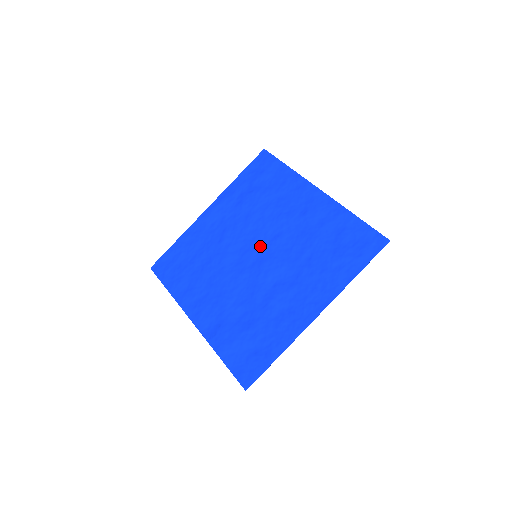
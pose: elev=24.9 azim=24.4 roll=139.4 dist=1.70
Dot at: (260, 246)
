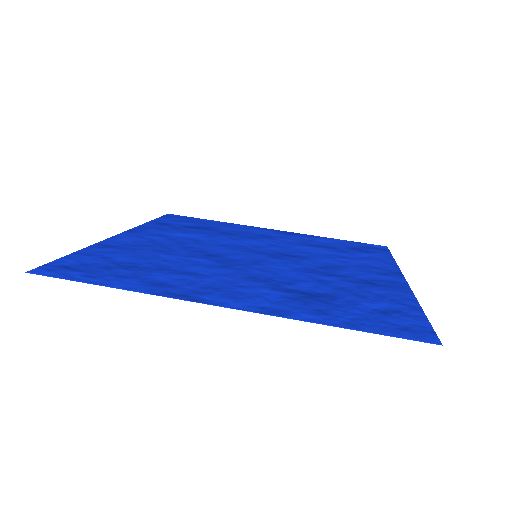
Dot at: (252, 251)
